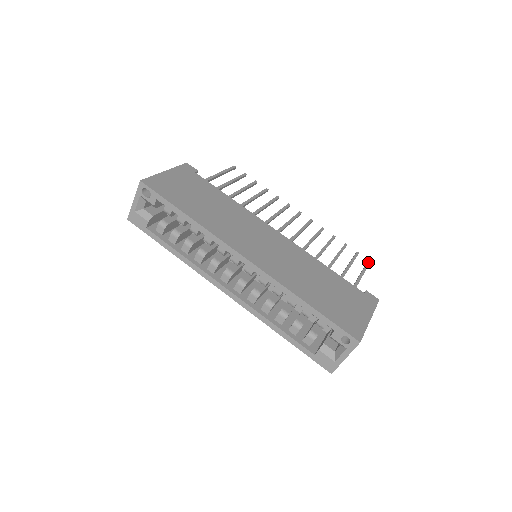
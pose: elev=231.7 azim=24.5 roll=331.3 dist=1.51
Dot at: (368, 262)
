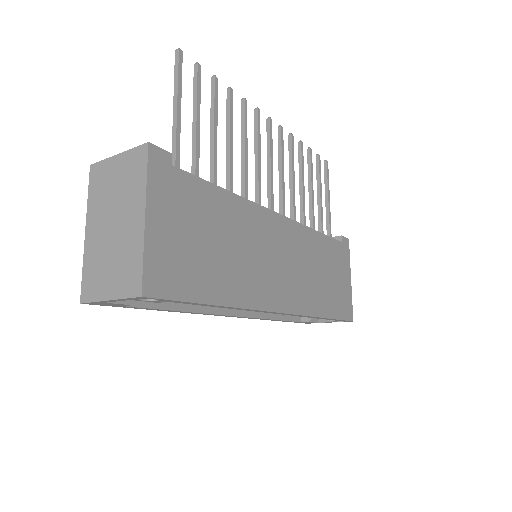
Dot at: (327, 167)
